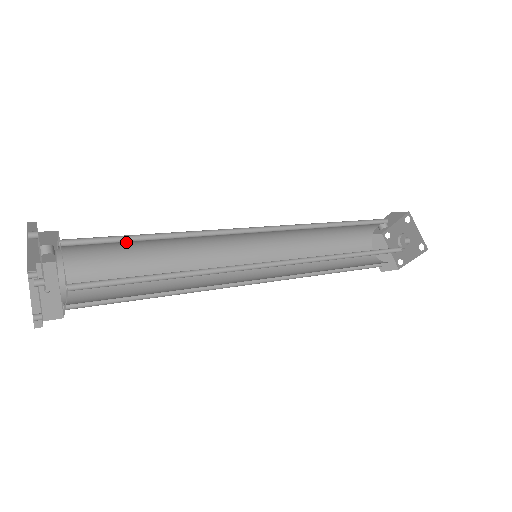
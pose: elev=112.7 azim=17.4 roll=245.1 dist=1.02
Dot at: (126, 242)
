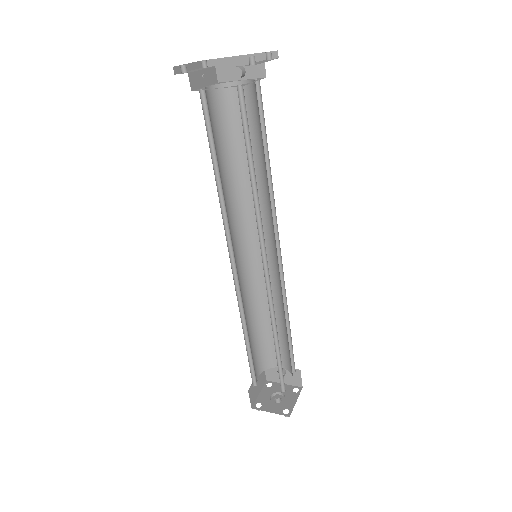
Dot at: (253, 137)
